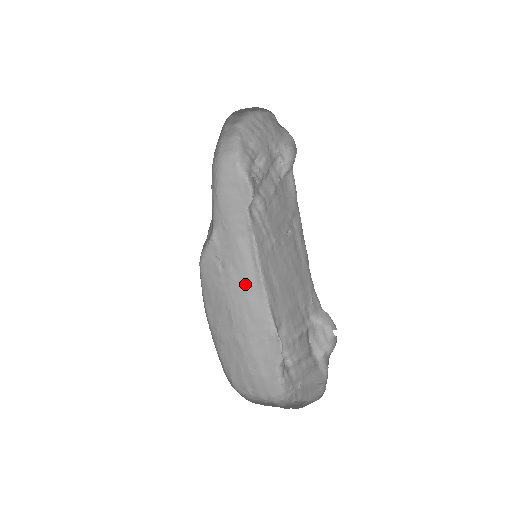
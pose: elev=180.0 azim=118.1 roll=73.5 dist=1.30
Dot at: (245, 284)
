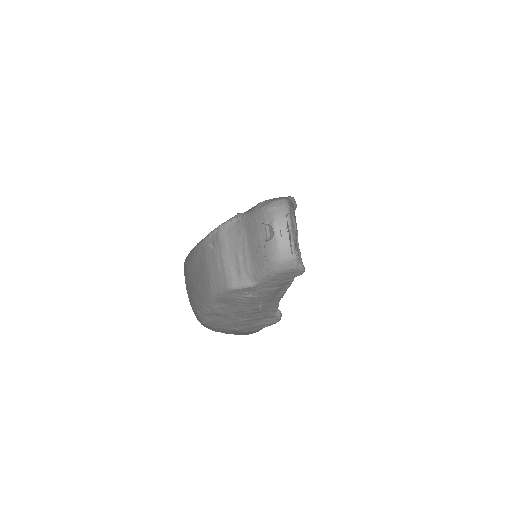
Dot at: (266, 300)
